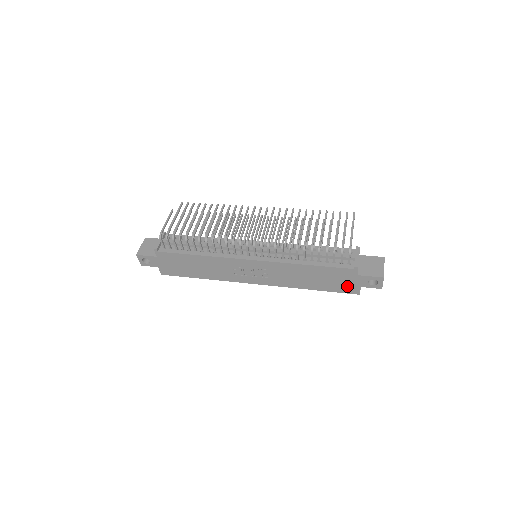
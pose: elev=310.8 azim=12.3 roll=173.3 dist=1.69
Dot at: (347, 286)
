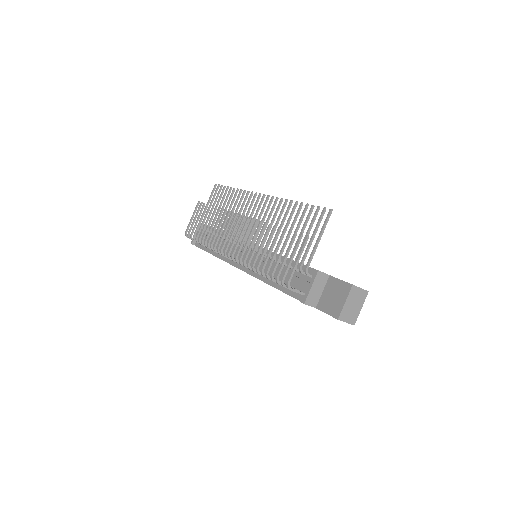
Dot at: occluded
